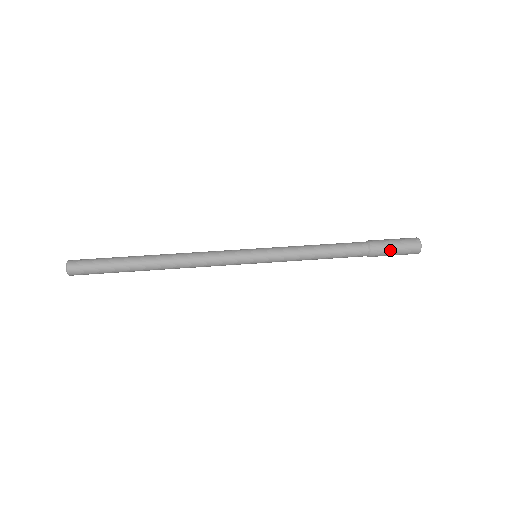
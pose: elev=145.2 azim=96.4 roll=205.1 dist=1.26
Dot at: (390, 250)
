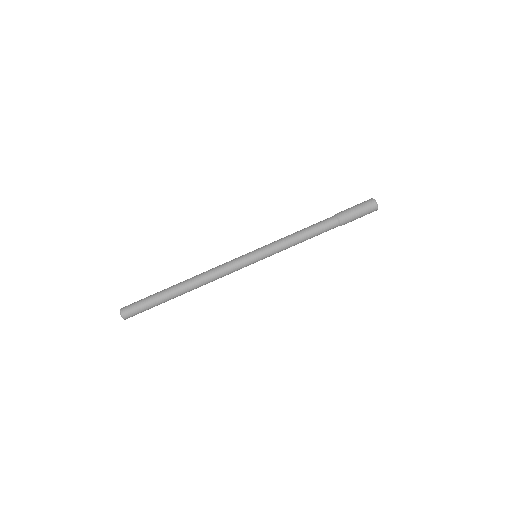
Dot at: (354, 214)
